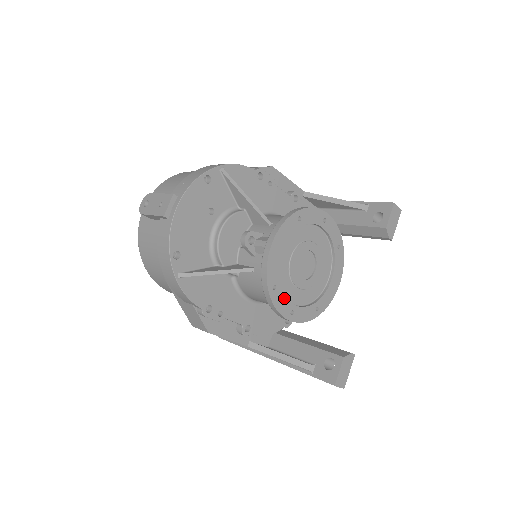
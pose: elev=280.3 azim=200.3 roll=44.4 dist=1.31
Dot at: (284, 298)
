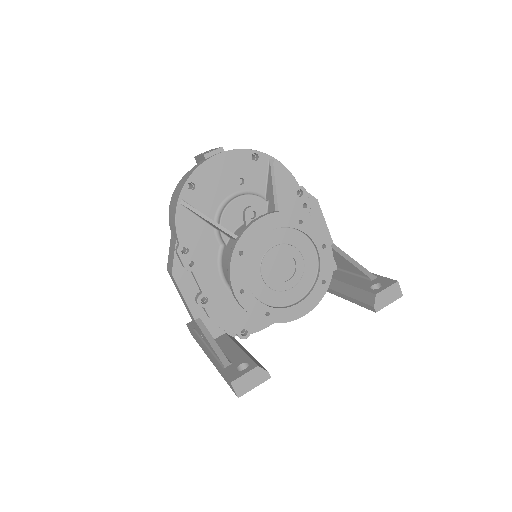
Dot at: (243, 271)
